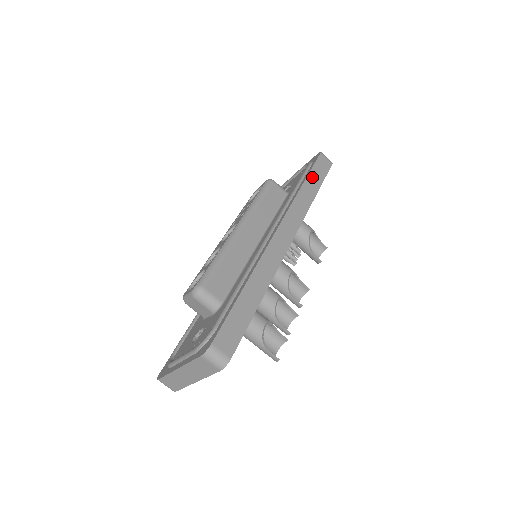
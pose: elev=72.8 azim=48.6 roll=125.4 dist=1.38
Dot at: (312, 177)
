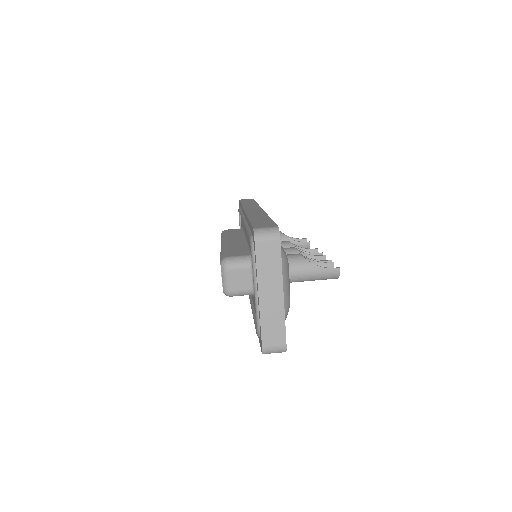
Dot at: occluded
